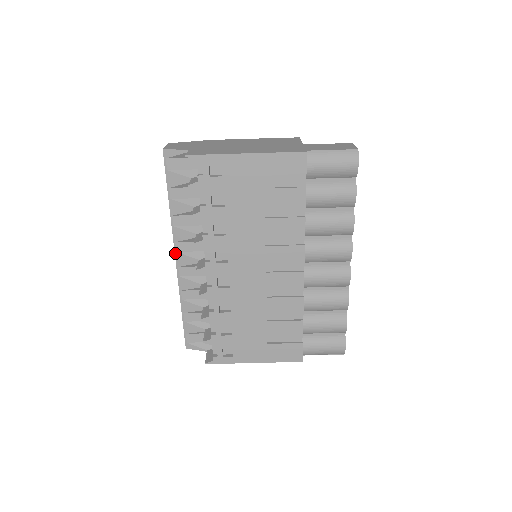
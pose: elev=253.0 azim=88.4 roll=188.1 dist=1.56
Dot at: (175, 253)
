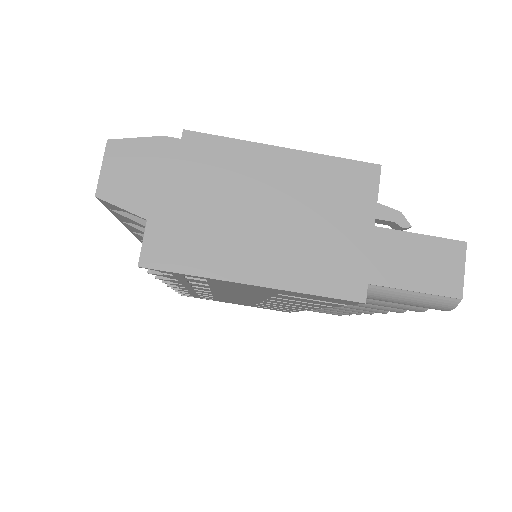
Dot at: (138, 239)
